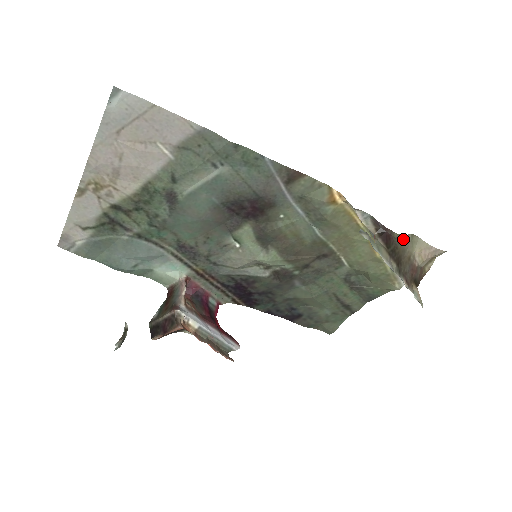
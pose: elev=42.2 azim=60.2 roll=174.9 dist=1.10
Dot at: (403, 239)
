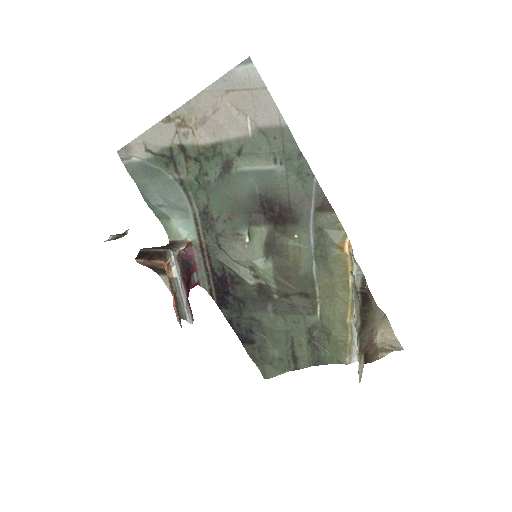
Dot at: (377, 310)
